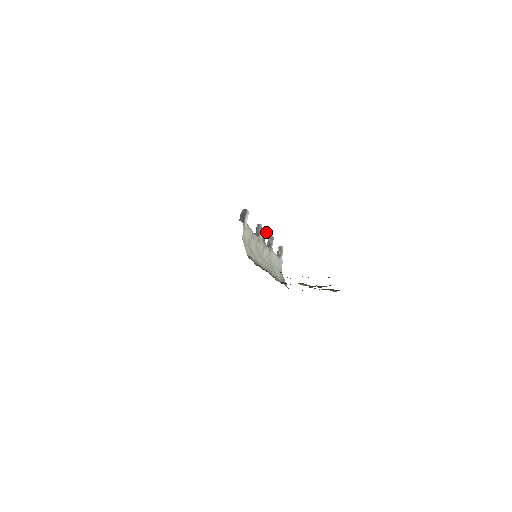
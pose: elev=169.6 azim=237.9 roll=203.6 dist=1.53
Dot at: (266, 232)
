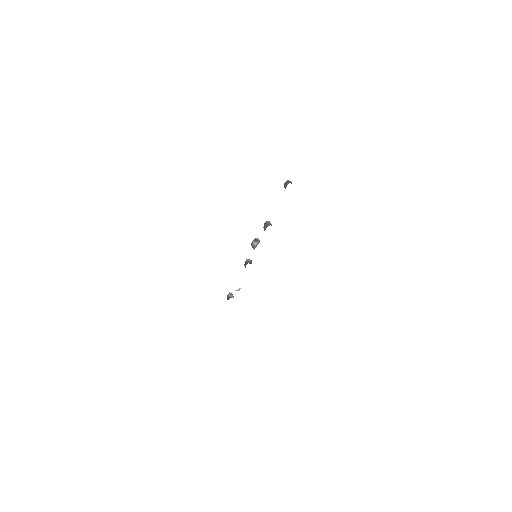
Dot at: occluded
